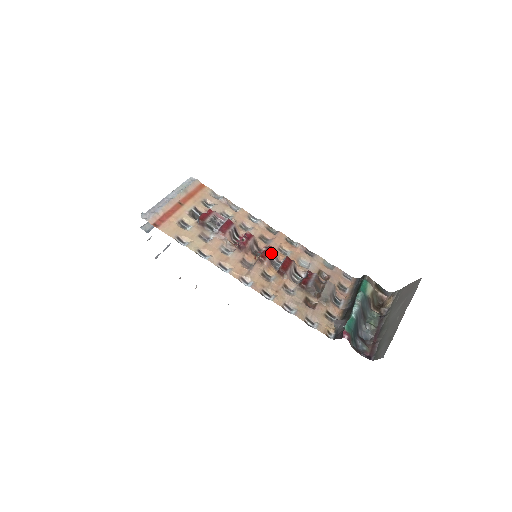
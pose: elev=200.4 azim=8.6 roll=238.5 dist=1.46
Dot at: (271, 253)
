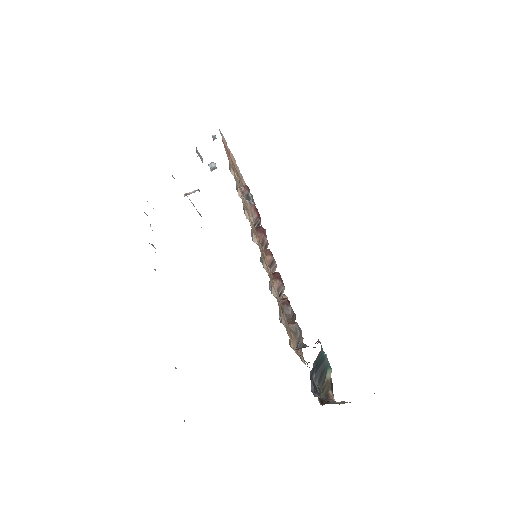
Dot at: (275, 261)
